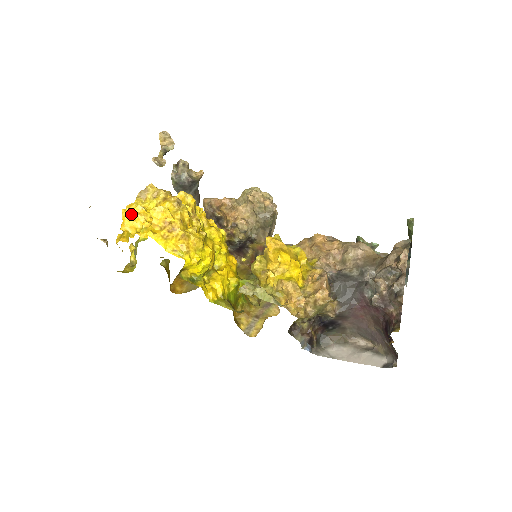
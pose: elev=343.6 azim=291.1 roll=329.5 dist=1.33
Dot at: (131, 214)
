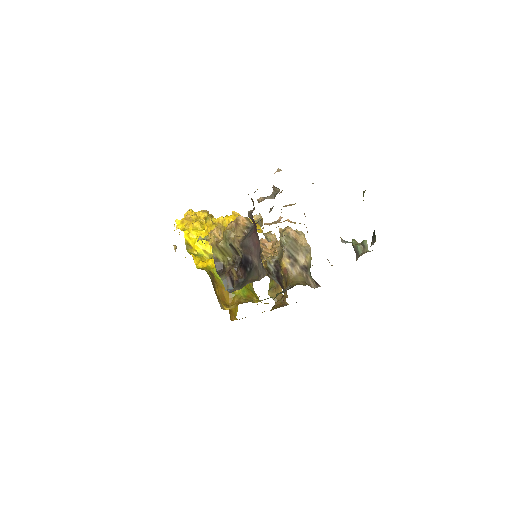
Dot at: occluded
